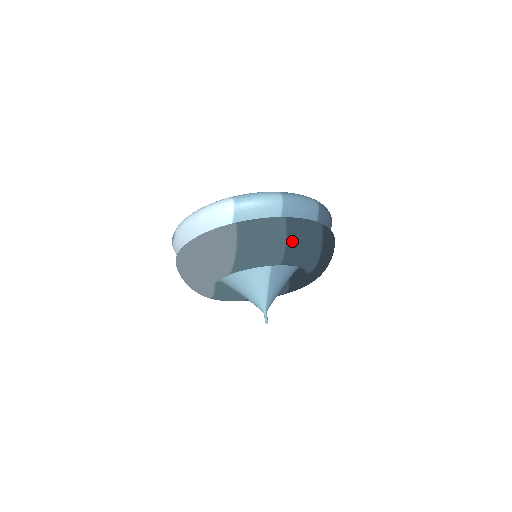
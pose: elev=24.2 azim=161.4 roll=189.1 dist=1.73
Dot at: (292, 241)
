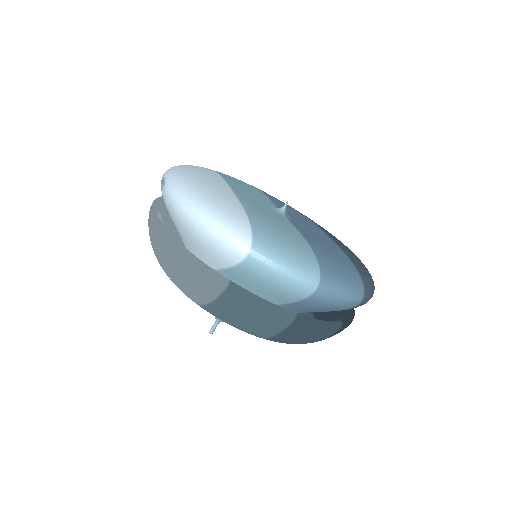
Dot at: (284, 337)
